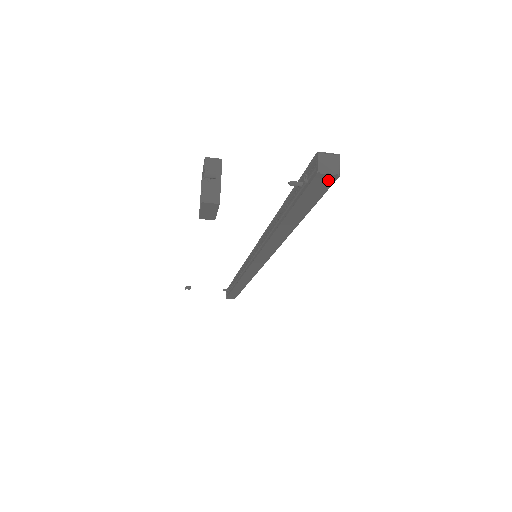
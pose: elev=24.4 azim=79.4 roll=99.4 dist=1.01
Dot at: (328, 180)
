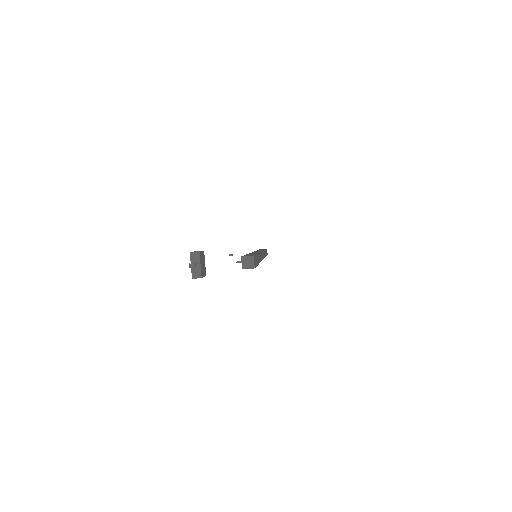
Dot at: (251, 268)
